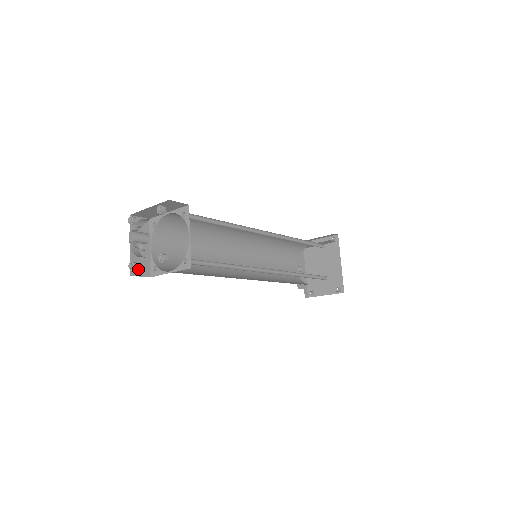
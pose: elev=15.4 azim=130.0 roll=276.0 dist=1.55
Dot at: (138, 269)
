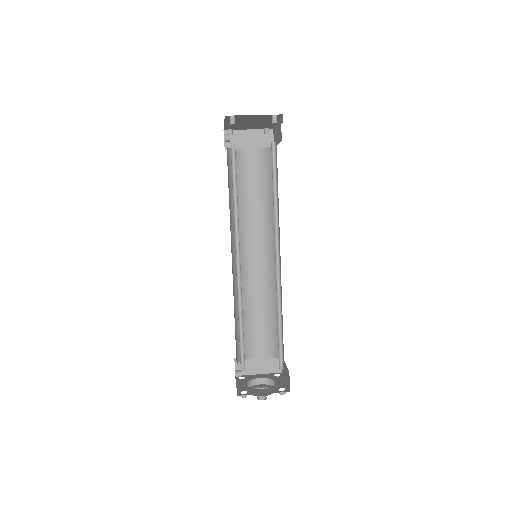
Dot at: occluded
